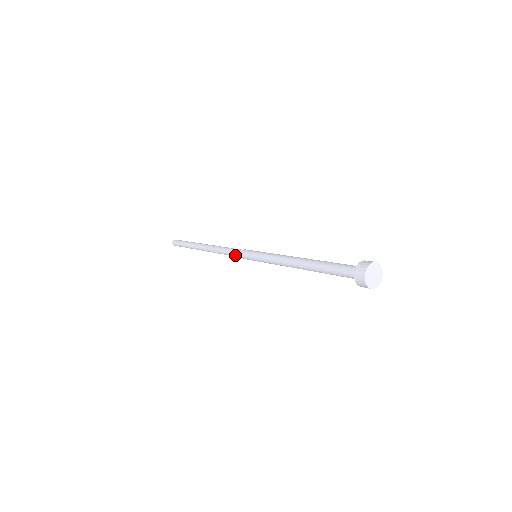
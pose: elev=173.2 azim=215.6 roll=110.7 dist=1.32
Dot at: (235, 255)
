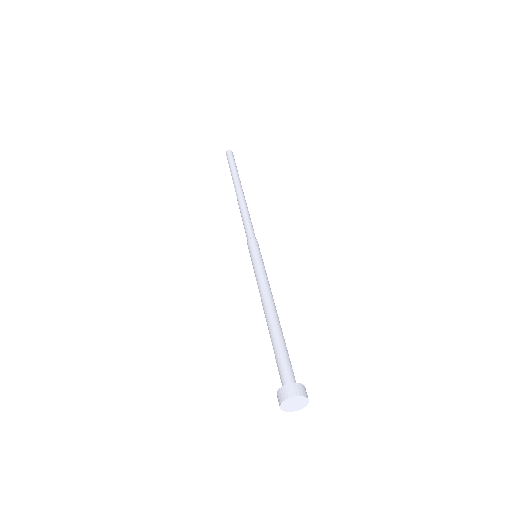
Dot at: (246, 234)
